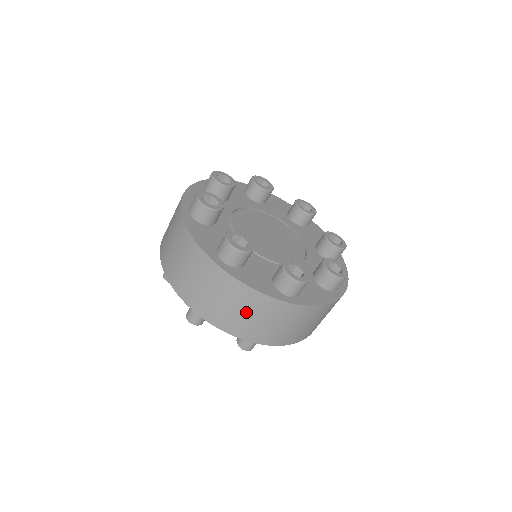
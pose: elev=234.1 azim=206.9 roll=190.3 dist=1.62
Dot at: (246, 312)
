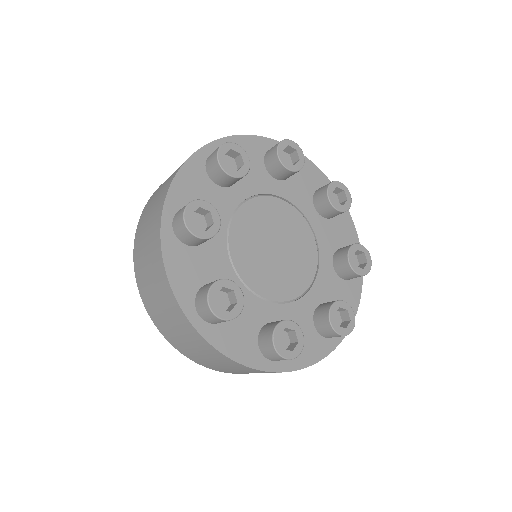
Dot at: occluded
